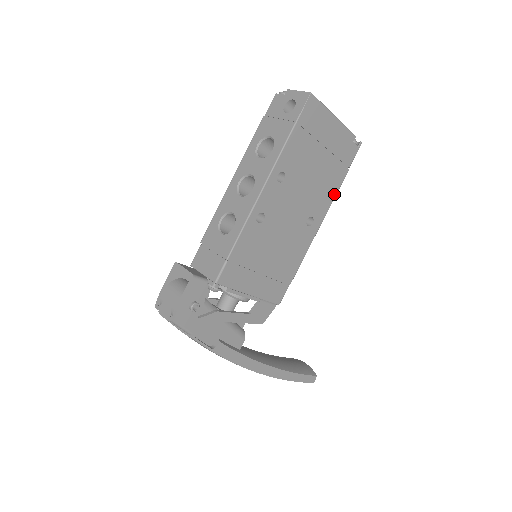
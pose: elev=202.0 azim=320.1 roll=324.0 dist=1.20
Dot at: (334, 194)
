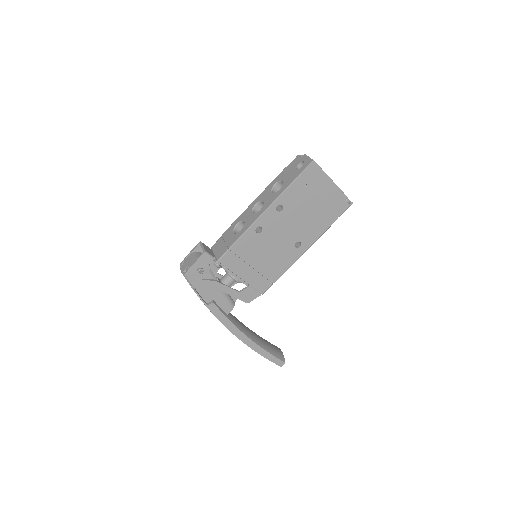
Dot at: (322, 232)
